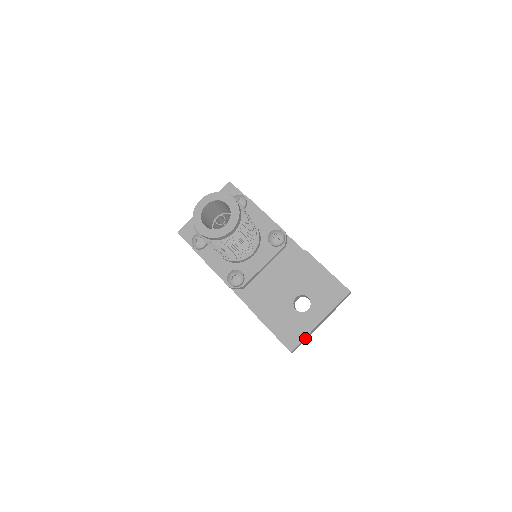
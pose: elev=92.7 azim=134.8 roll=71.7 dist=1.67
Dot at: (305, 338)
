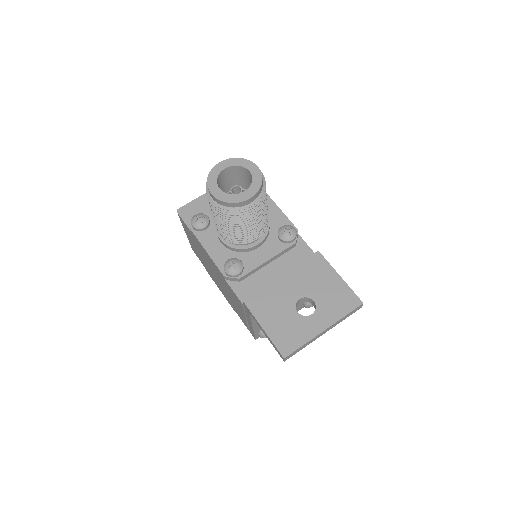
Dot at: (303, 346)
